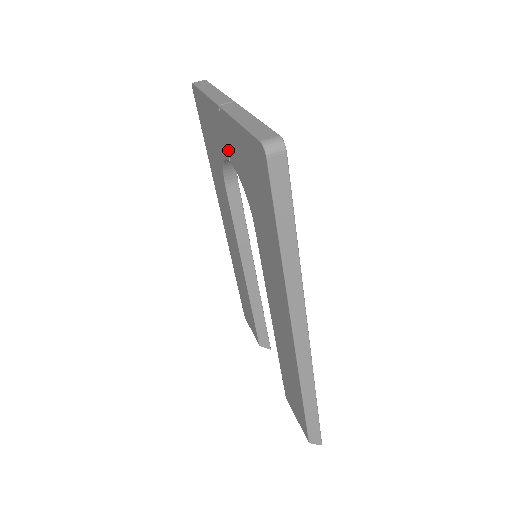
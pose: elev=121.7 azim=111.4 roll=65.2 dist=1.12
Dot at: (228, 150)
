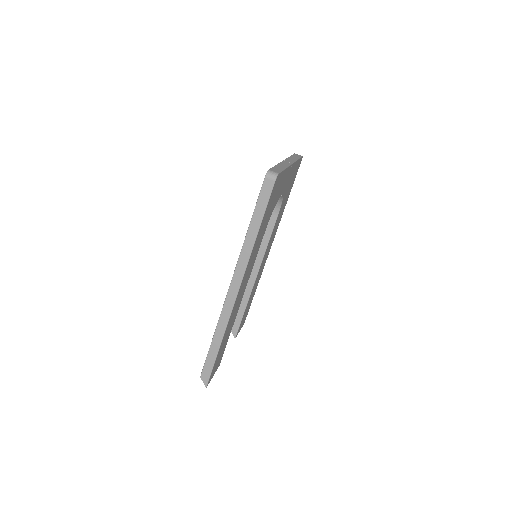
Dot at: occluded
